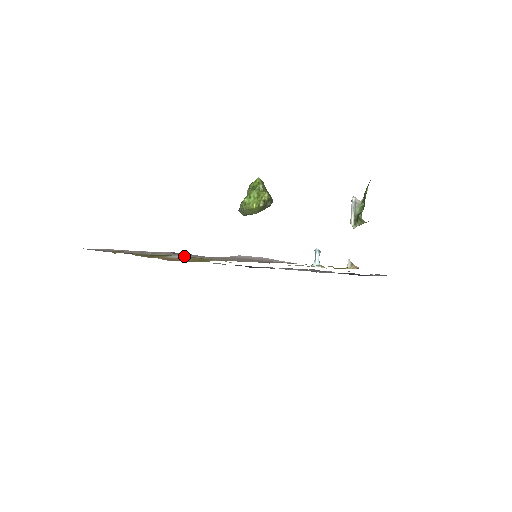
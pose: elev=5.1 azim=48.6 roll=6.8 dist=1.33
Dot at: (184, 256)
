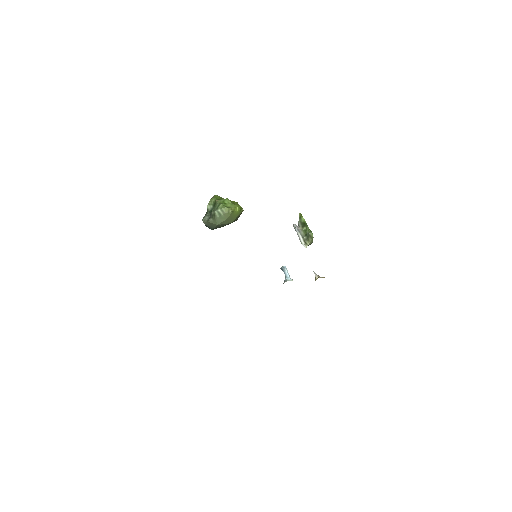
Dot at: occluded
